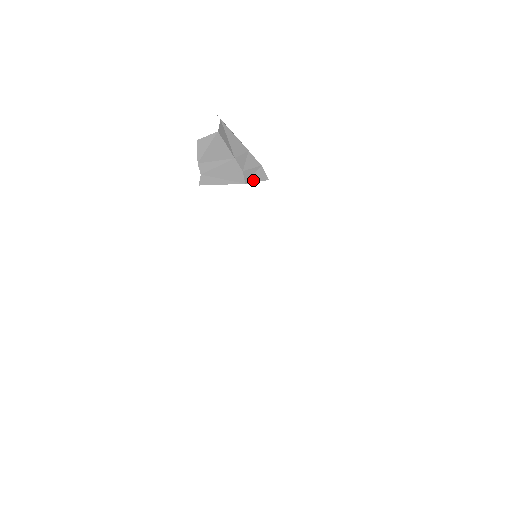
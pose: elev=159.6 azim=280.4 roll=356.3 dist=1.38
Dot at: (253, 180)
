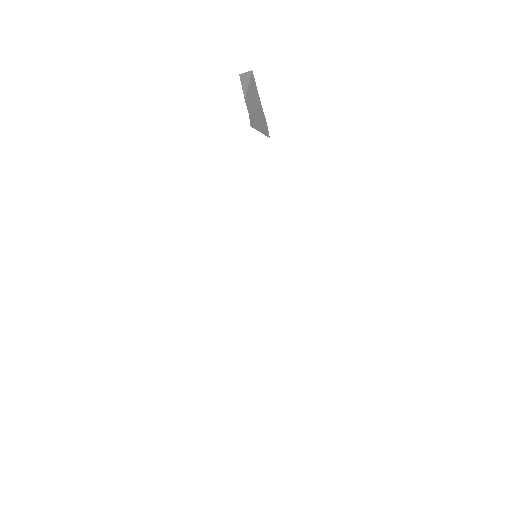
Dot at: occluded
